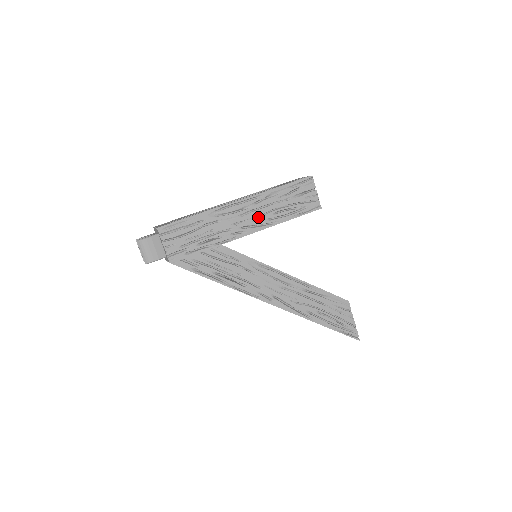
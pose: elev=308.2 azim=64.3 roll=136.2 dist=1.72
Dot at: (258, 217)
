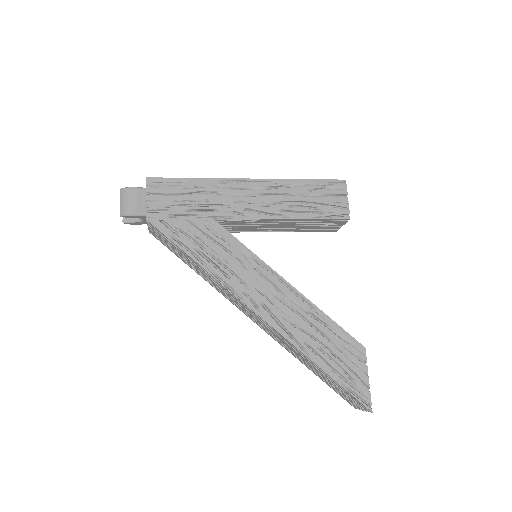
Dot at: (268, 204)
